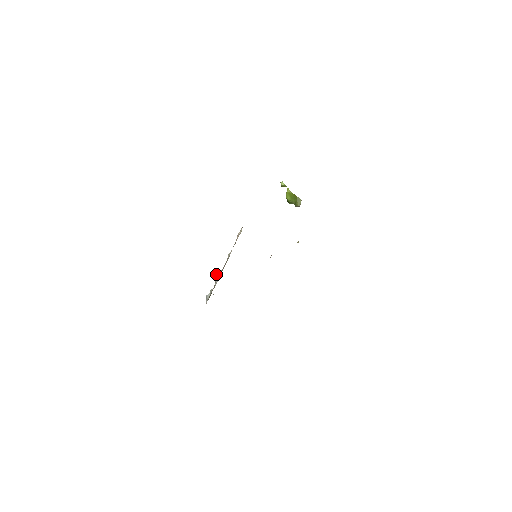
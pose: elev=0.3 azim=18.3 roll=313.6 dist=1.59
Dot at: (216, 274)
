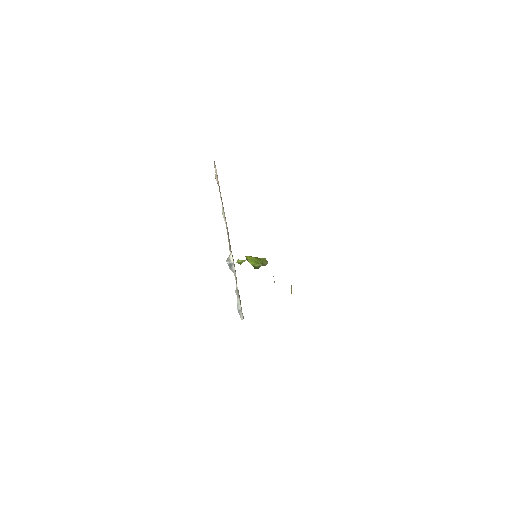
Dot at: (227, 260)
